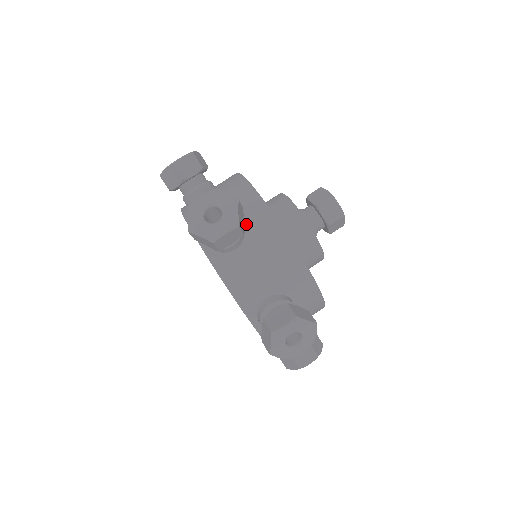
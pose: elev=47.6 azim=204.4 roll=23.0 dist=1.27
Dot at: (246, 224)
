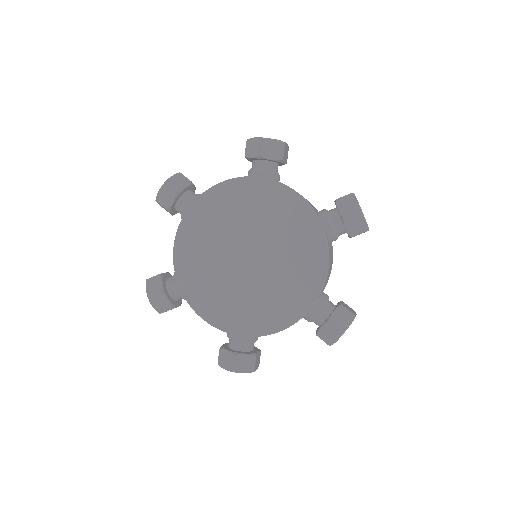
Dot at: occluded
